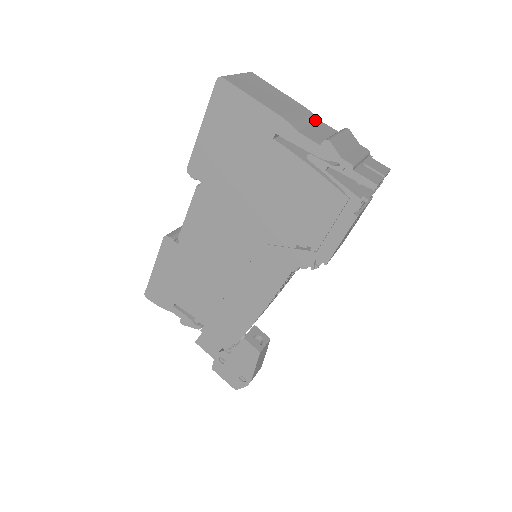
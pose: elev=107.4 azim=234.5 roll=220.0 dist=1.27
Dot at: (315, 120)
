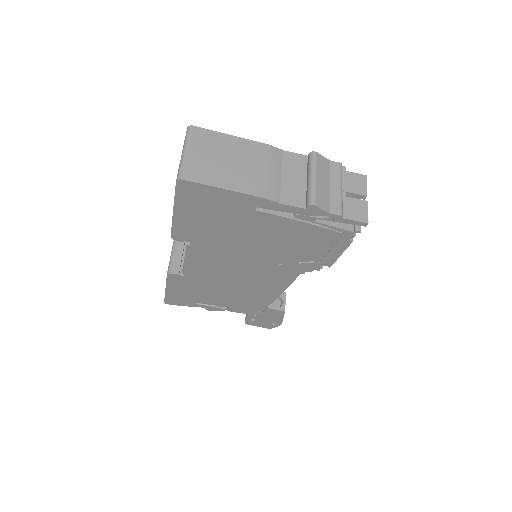
Dot at: (280, 157)
